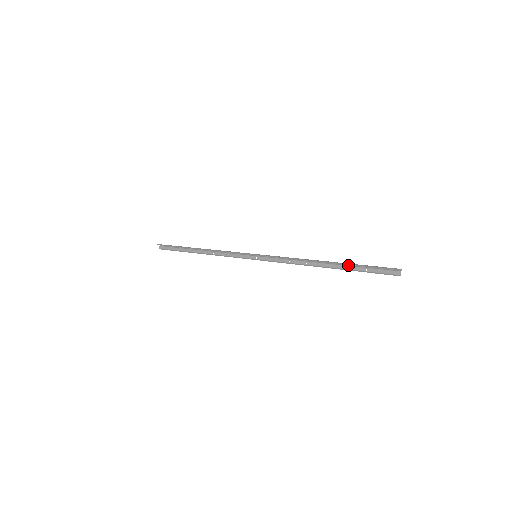
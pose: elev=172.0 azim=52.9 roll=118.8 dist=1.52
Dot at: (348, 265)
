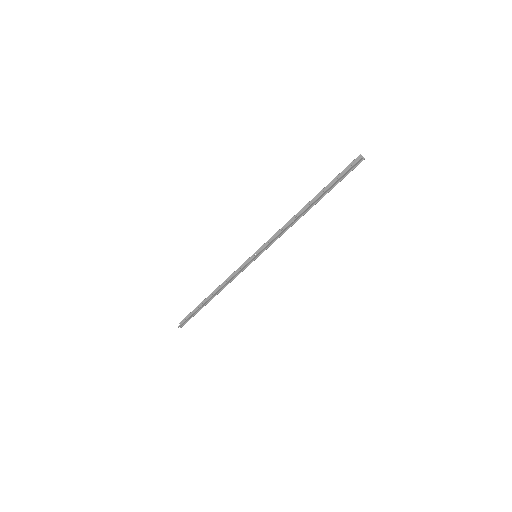
Dot at: (325, 194)
